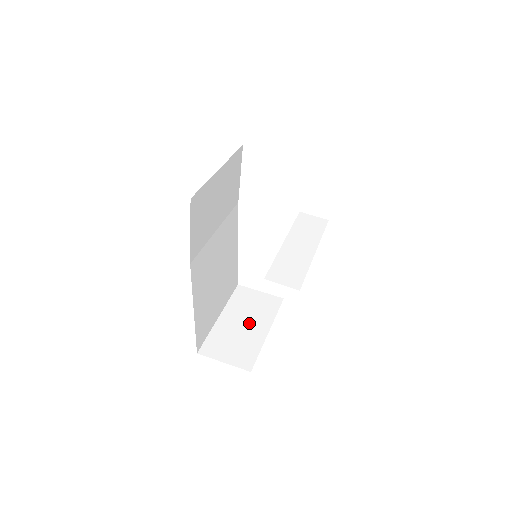
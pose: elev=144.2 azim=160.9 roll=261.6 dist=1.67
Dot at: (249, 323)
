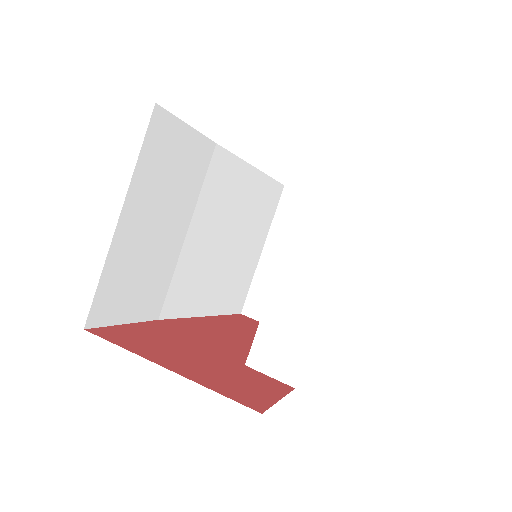
Dot at: occluded
